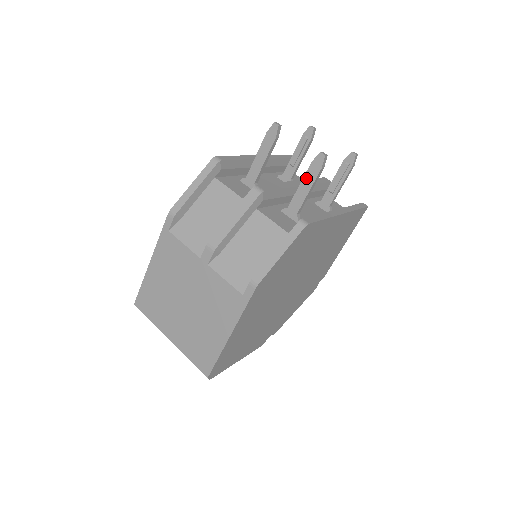
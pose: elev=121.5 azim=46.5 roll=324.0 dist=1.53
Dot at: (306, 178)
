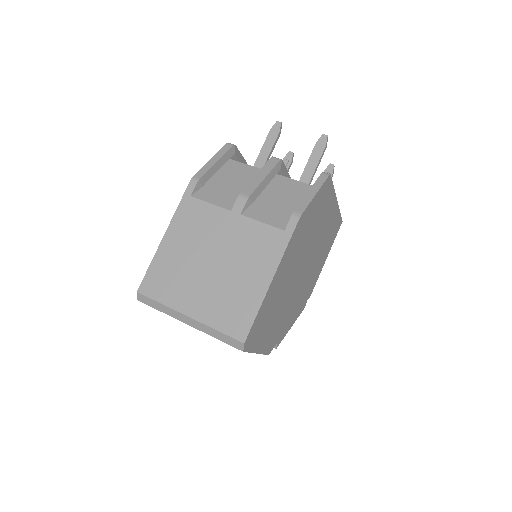
Dot at: (313, 156)
